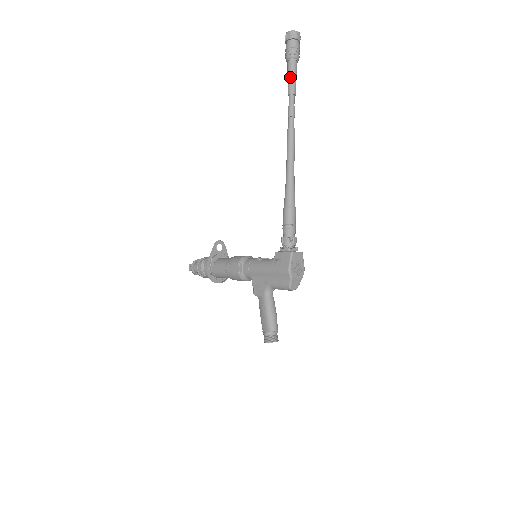
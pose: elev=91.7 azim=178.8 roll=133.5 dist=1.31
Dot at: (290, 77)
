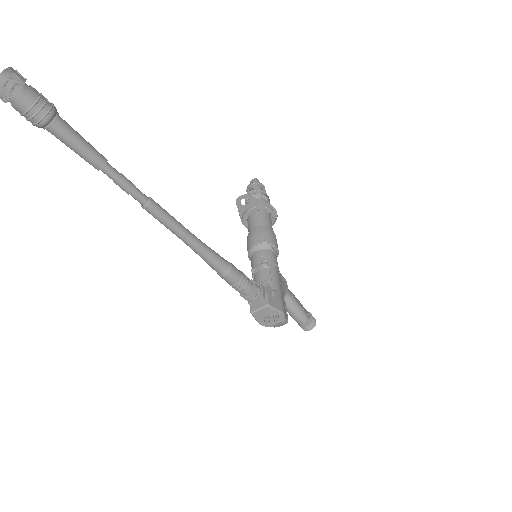
Dot at: occluded
